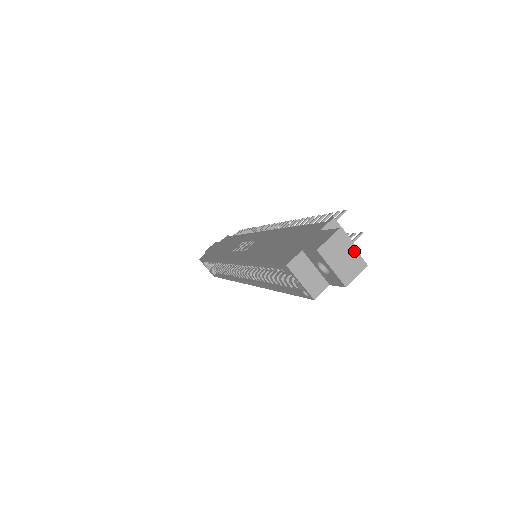
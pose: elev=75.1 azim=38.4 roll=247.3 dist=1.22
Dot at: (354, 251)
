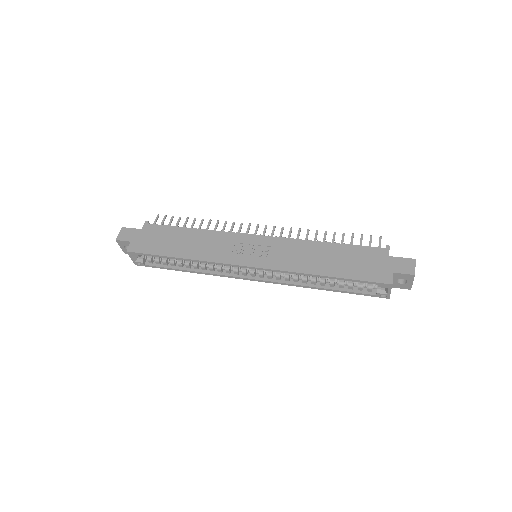
Dot at: occluded
